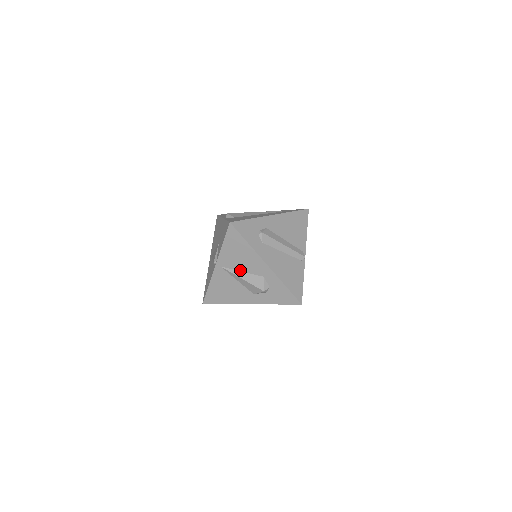
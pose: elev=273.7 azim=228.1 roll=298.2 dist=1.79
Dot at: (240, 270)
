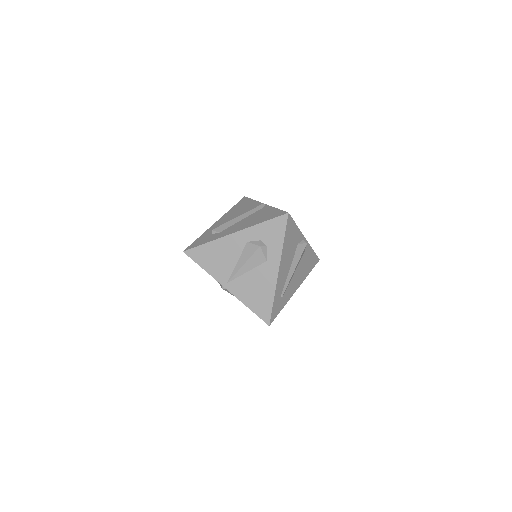
Dot at: (235, 264)
